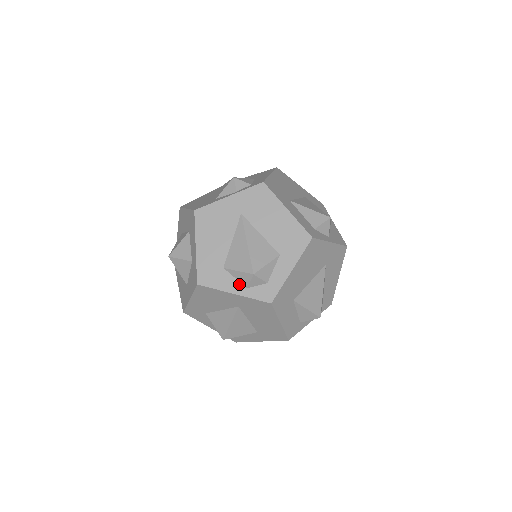
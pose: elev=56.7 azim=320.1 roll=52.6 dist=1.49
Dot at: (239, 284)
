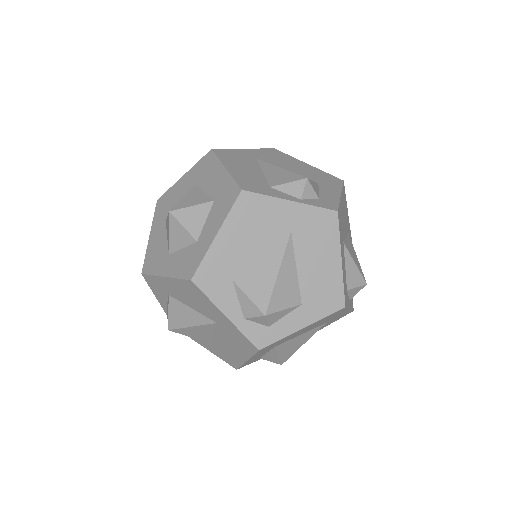
Dot at: (238, 309)
